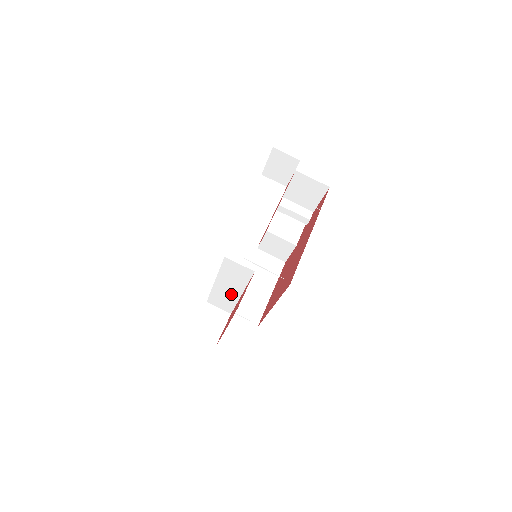
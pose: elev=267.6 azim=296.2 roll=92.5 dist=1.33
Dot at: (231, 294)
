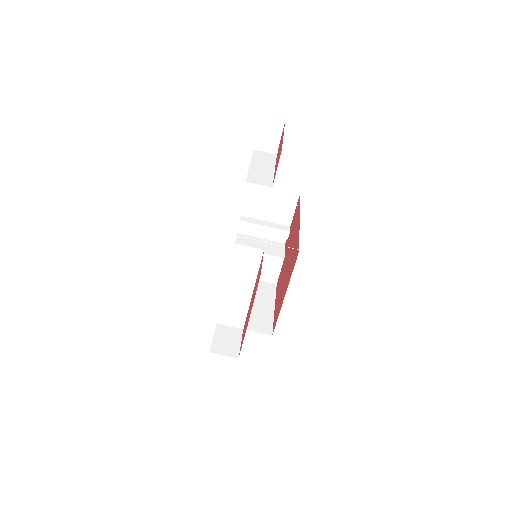
Dot at: (242, 297)
